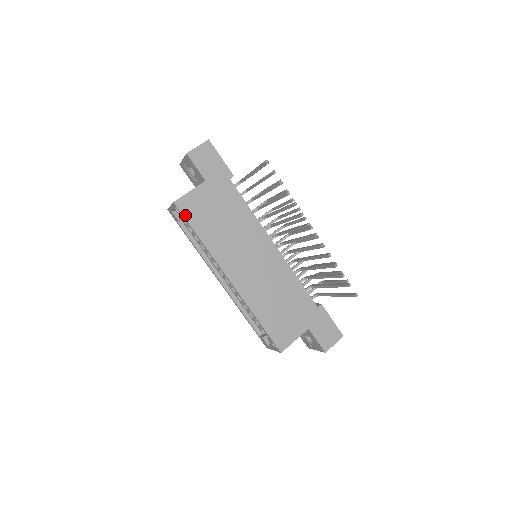
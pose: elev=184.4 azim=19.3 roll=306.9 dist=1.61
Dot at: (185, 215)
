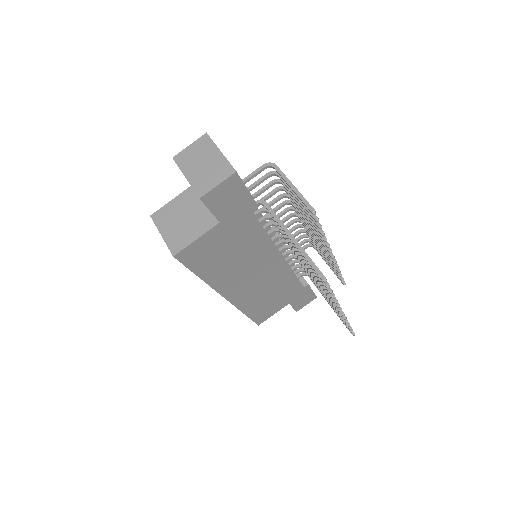
Dot at: (186, 264)
